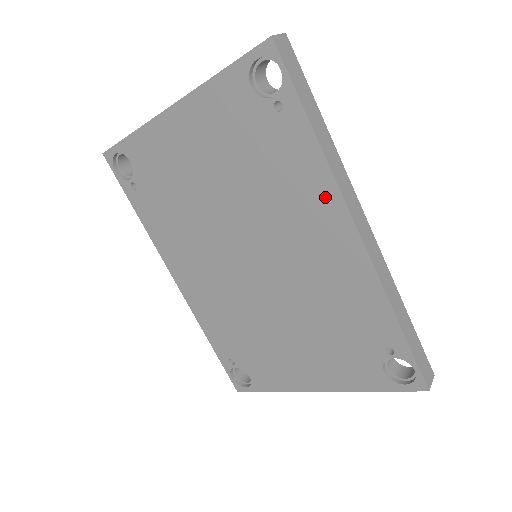
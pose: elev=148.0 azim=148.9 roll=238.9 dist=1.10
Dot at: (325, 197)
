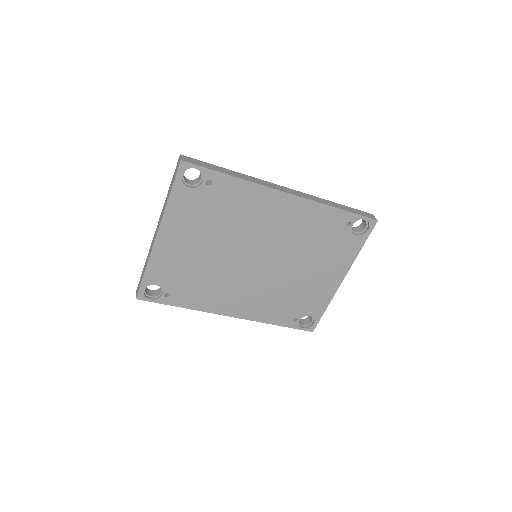
Dot at: (262, 195)
